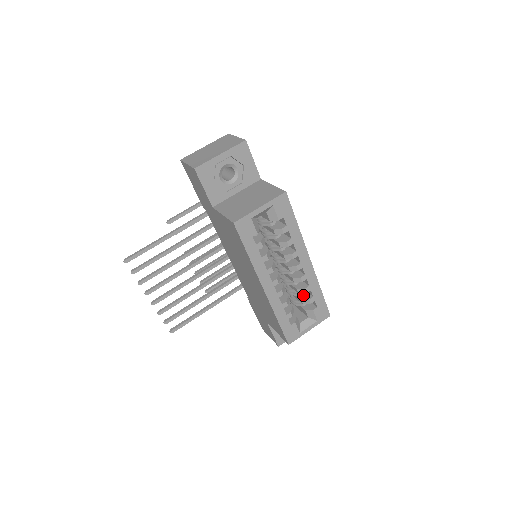
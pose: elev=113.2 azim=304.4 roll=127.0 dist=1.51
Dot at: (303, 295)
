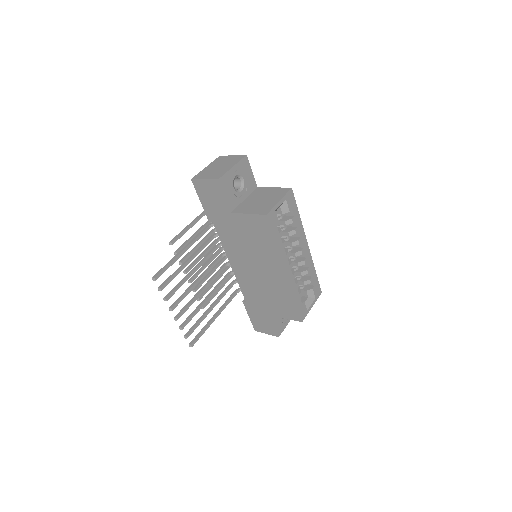
Dot at: (302, 278)
